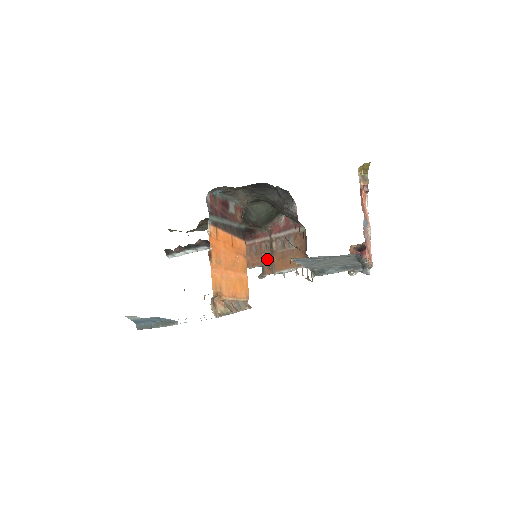
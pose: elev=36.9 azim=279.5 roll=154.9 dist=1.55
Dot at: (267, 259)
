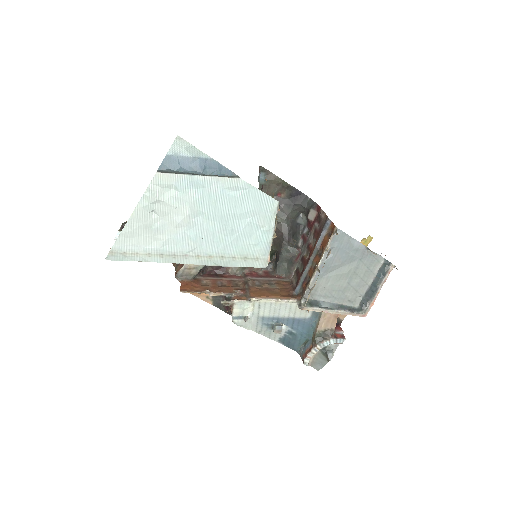
Dot at: (240, 289)
